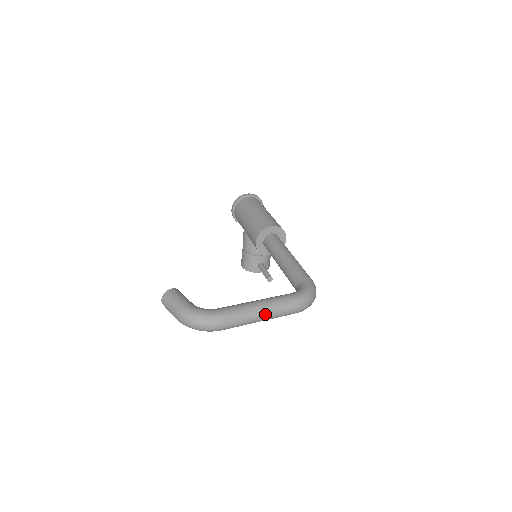
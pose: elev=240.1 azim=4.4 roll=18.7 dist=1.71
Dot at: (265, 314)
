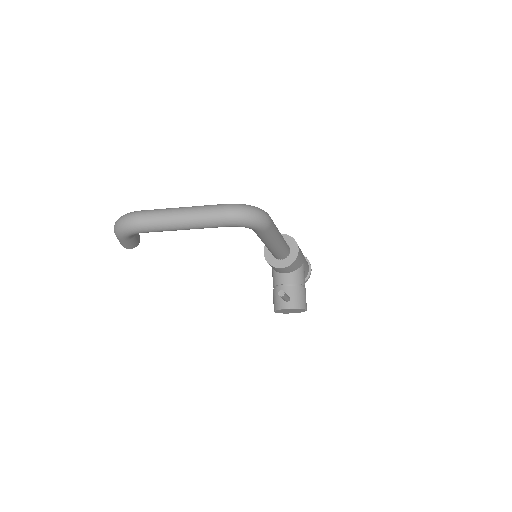
Dot at: (185, 212)
